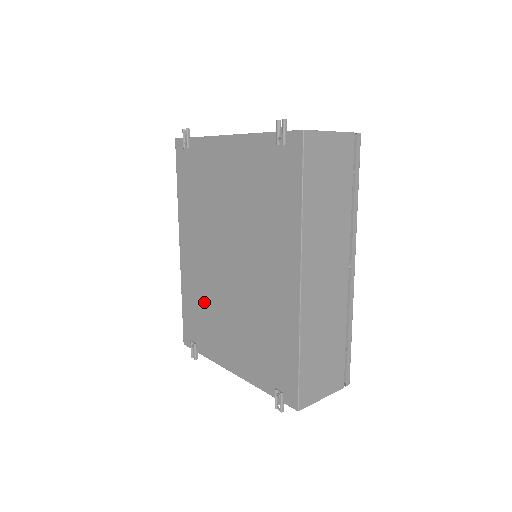
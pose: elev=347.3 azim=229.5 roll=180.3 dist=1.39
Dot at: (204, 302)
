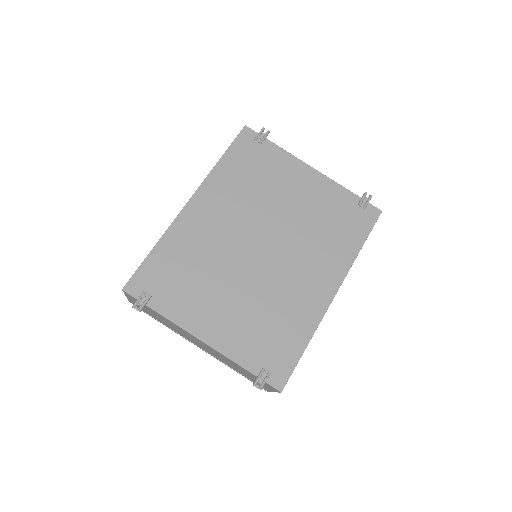
Dot at: (197, 263)
